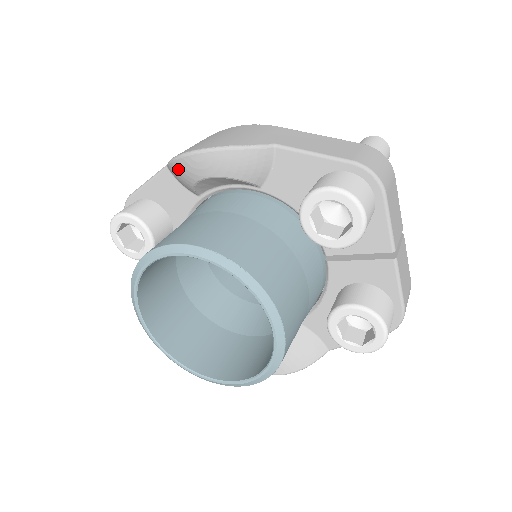
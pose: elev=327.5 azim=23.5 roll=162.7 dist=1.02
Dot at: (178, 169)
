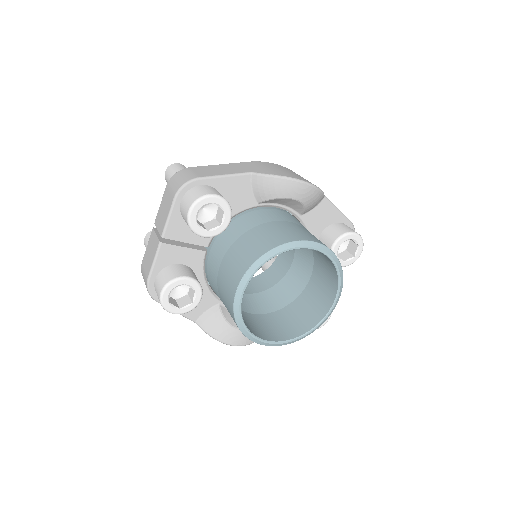
Dot at: (277, 184)
